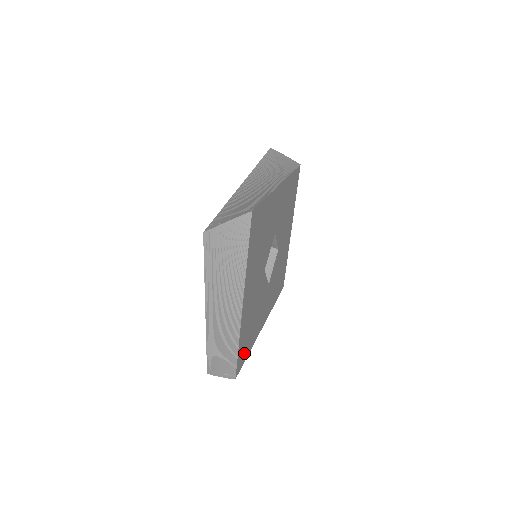
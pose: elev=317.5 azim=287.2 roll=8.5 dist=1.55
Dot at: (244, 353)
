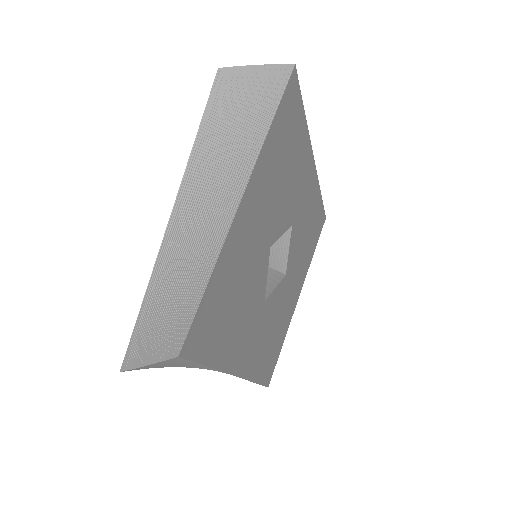
Dot at: (206, 338)
